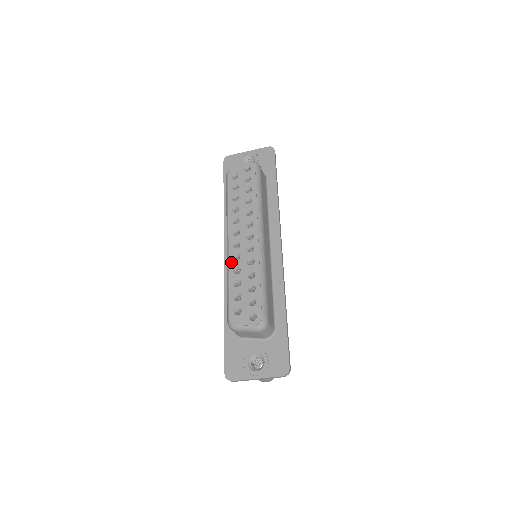
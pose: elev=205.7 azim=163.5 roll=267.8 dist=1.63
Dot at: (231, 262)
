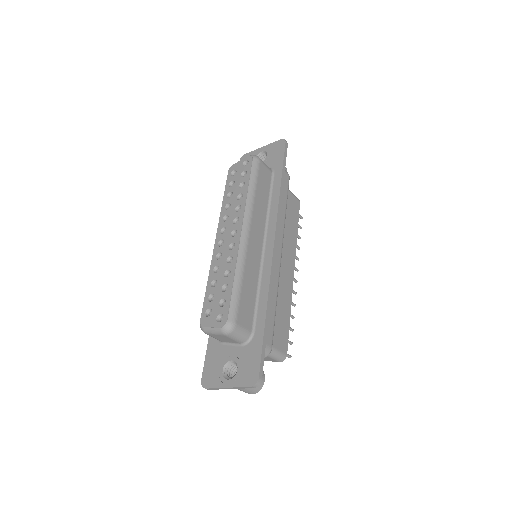
Dot at: (213, 261)
